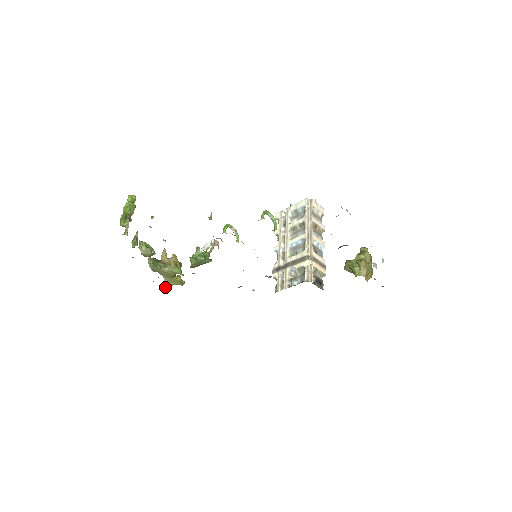
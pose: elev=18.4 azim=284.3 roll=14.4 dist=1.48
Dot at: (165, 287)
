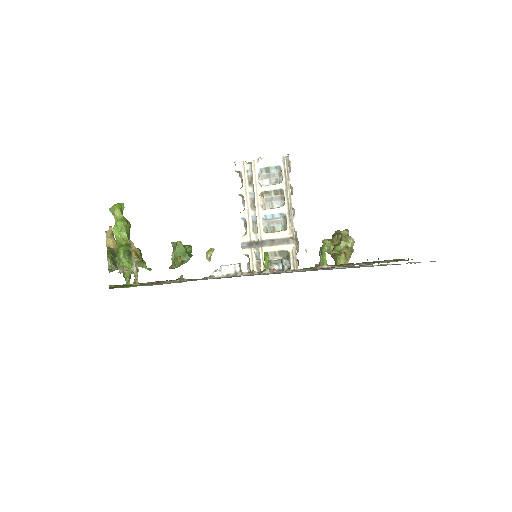
Dot at: occluded
